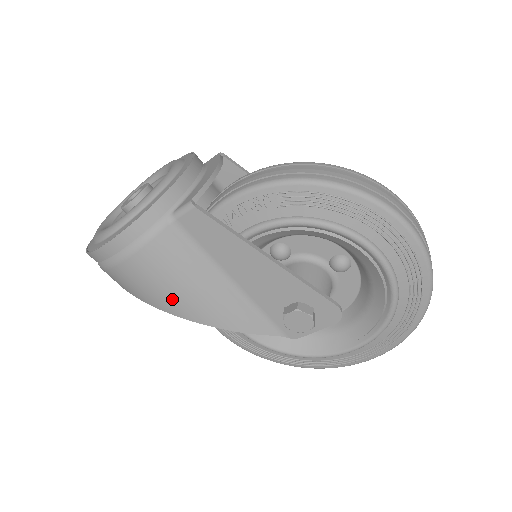
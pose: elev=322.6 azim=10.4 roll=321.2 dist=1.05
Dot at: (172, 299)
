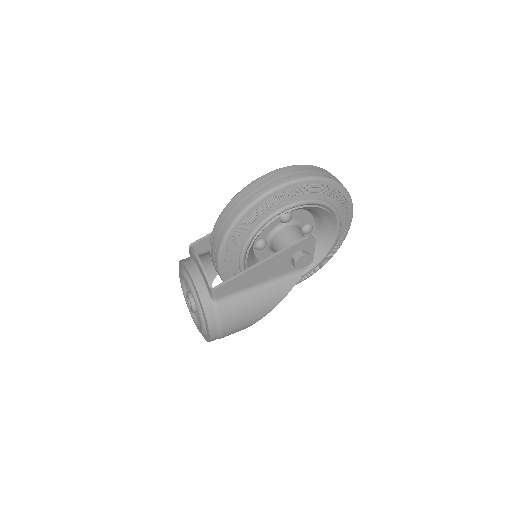
Dot at: (254, 316)
